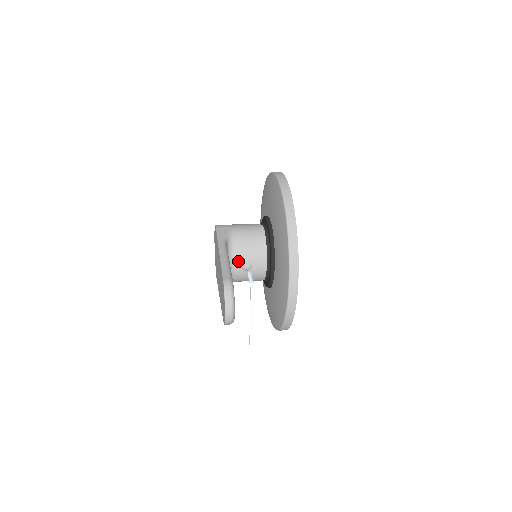
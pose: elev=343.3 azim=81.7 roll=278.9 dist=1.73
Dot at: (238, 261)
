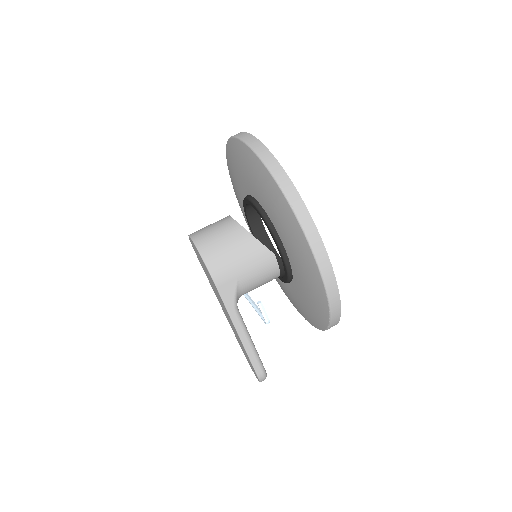
Dot at: occluded
